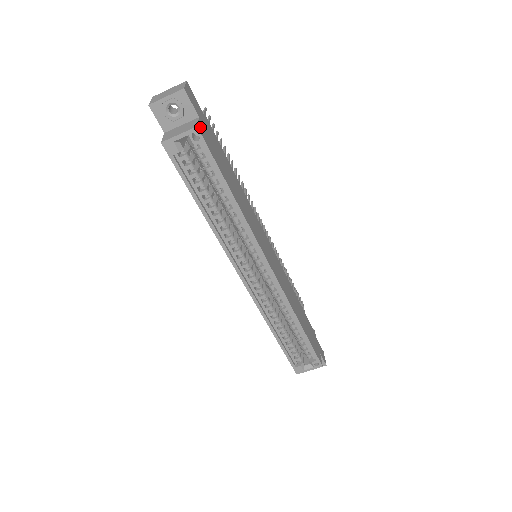
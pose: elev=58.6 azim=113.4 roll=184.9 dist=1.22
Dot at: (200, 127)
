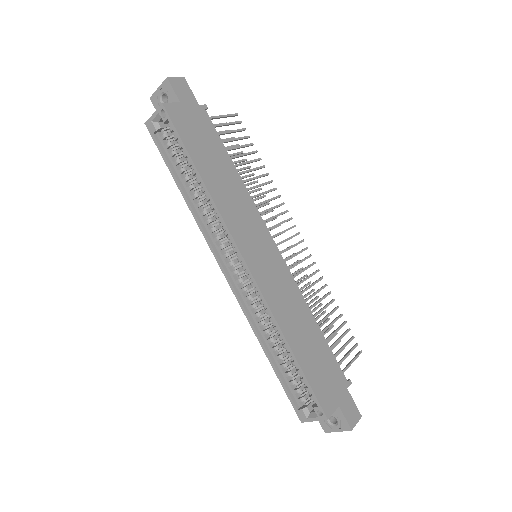
Dot at: (172, 107)
